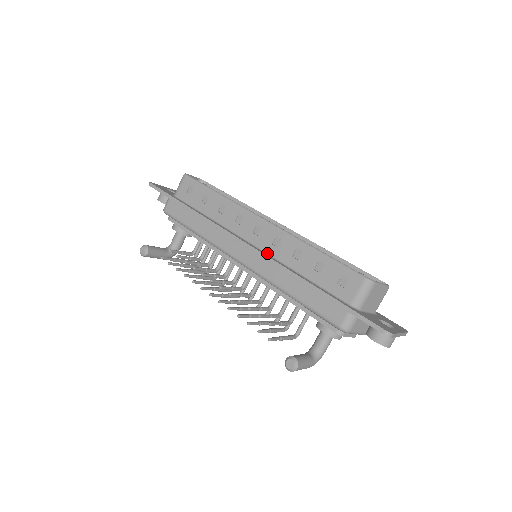
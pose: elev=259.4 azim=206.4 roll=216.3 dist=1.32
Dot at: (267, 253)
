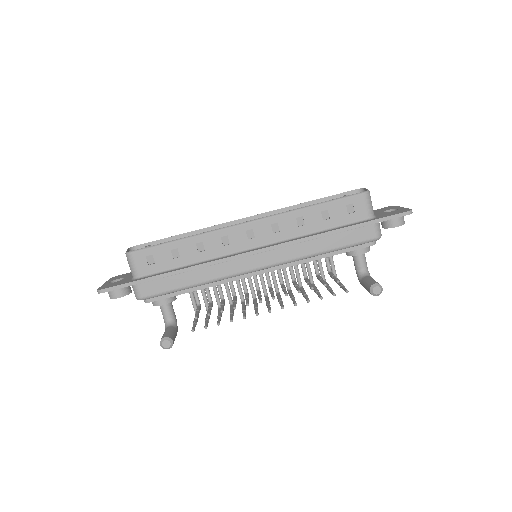
Dot at: (275, 243)
